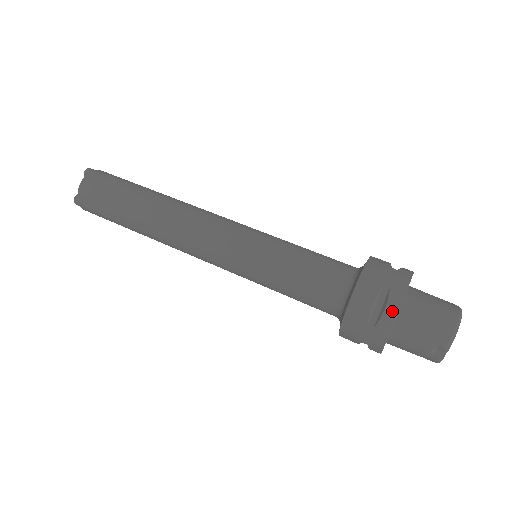
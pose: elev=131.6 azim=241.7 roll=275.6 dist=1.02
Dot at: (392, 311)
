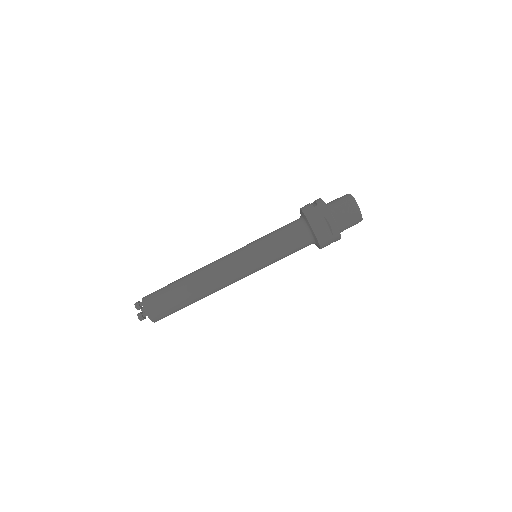
Dot at: occluded
